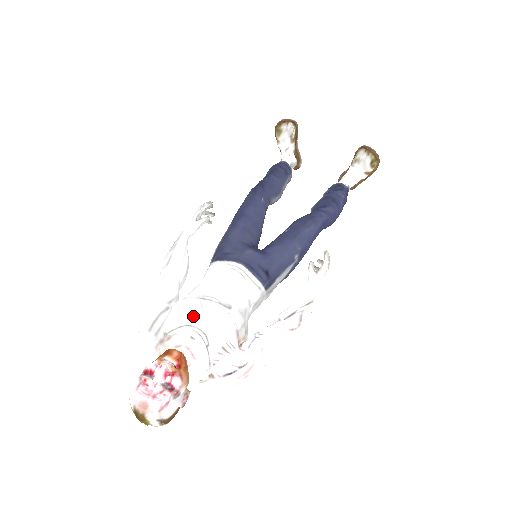
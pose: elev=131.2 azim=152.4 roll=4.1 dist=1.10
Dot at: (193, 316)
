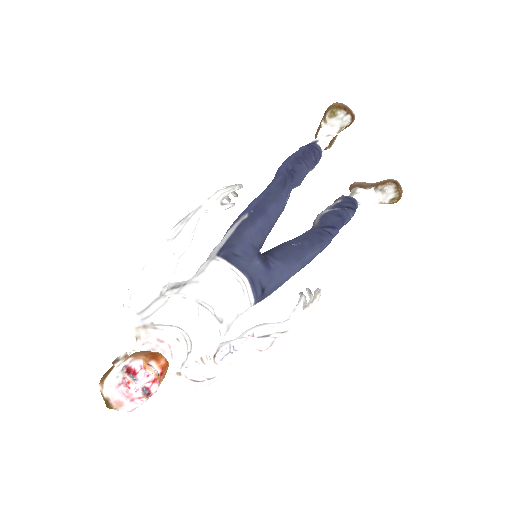
Dot at: (187, 321)
